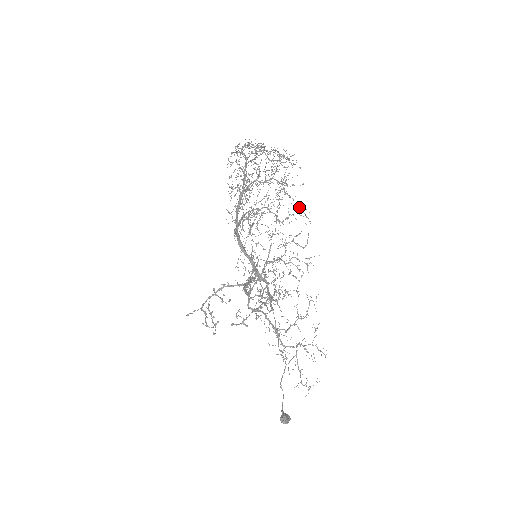
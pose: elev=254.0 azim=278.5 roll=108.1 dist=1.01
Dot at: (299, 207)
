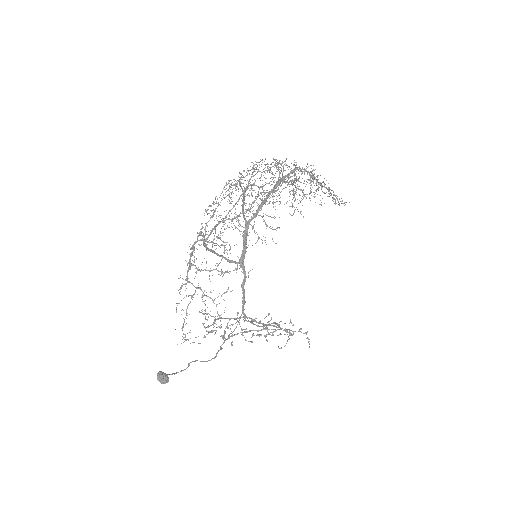
Dot at: occluded
